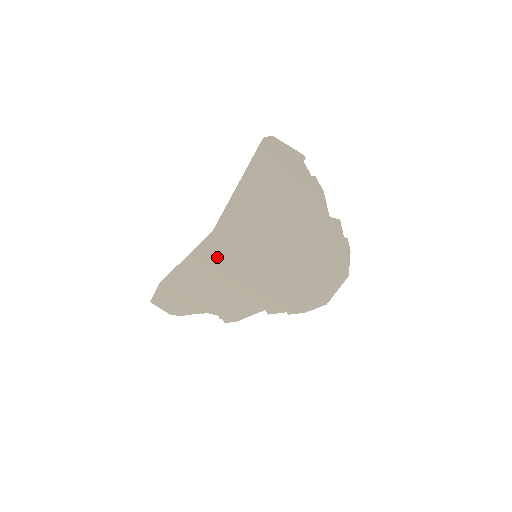
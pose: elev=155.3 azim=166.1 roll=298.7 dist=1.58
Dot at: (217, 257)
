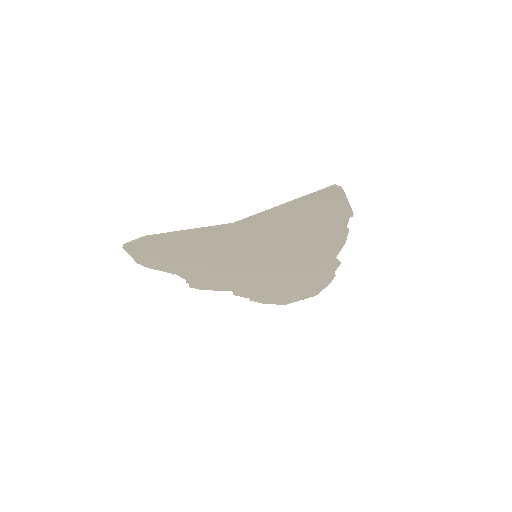
Dot at: (221, 243)
